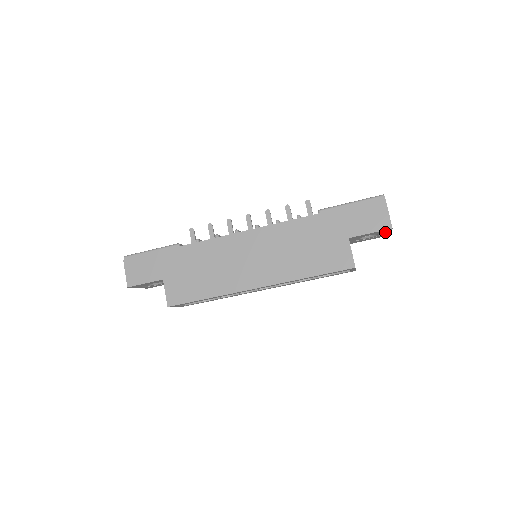
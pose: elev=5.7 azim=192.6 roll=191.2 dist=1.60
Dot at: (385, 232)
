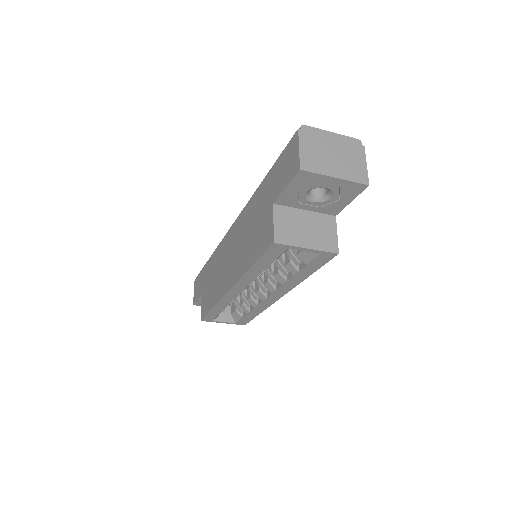
Dot at: (322, 180)
